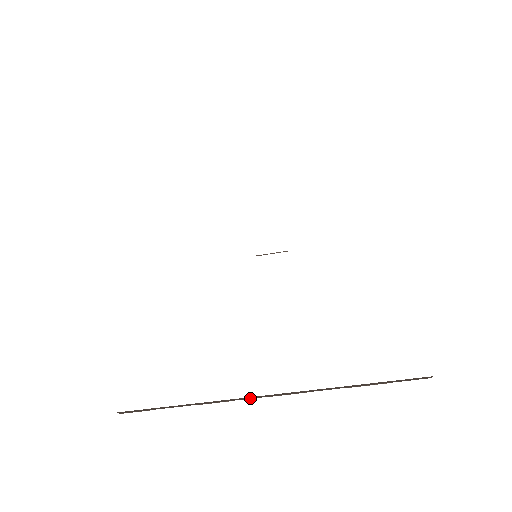
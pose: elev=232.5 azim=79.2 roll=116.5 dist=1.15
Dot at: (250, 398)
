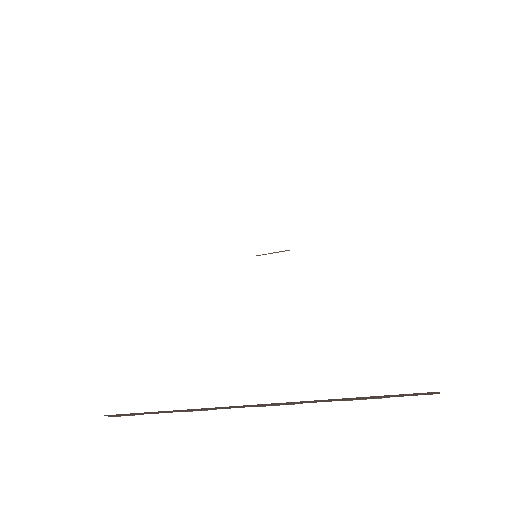
Dot at: (236, 407)
